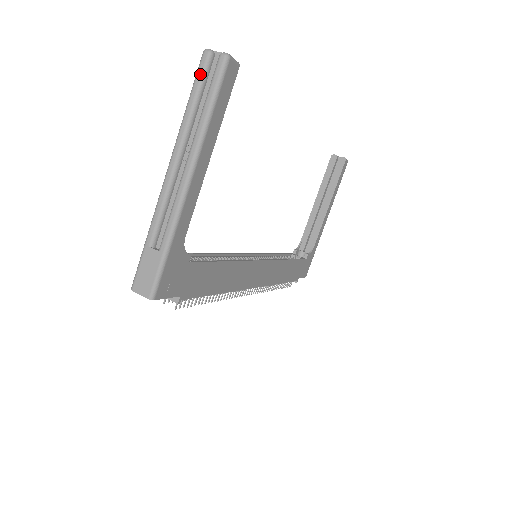
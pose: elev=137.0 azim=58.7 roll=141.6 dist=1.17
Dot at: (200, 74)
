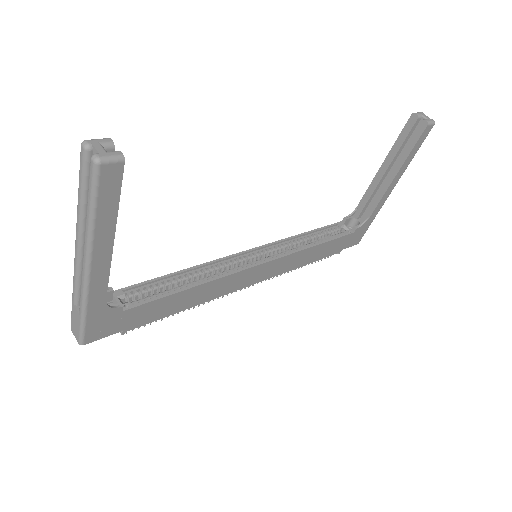
Dot at: (81, 169)
